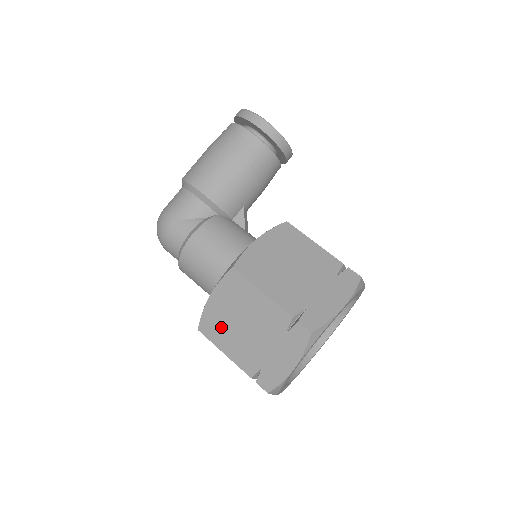
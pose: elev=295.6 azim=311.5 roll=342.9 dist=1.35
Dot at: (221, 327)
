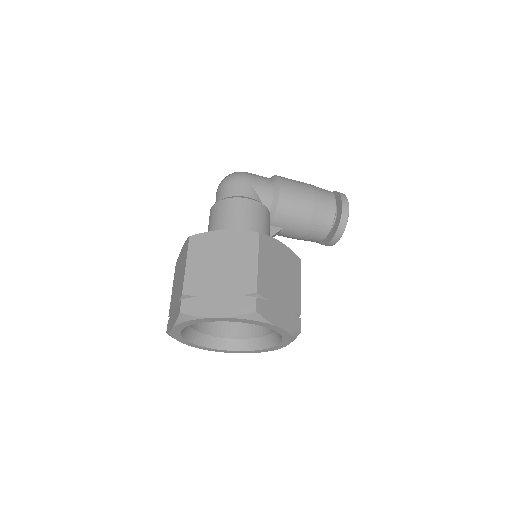
Dot at: (206, 250)
